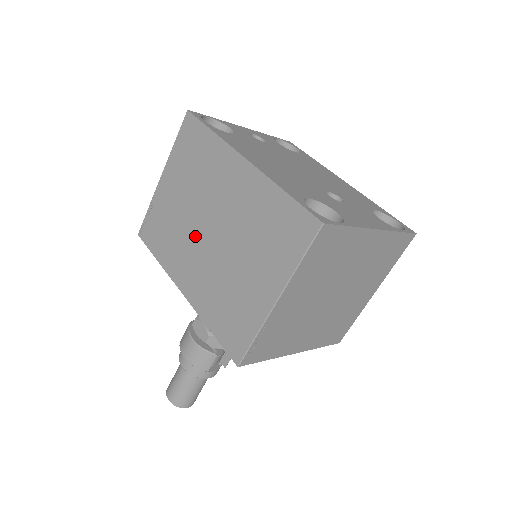
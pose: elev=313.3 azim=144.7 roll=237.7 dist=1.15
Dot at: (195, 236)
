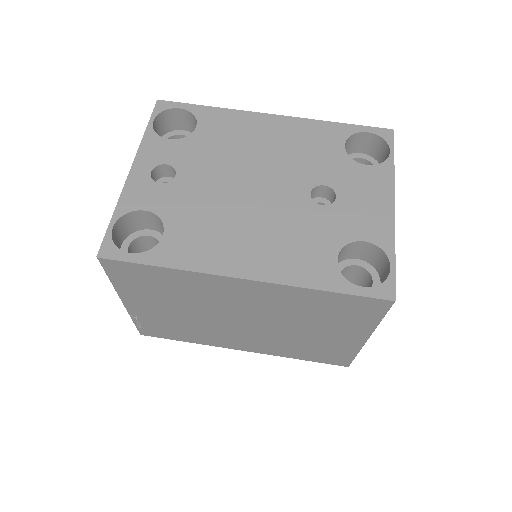
Dot at: (225, 327)
